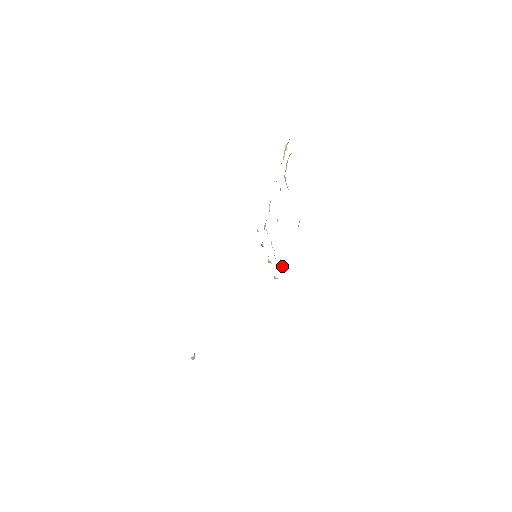
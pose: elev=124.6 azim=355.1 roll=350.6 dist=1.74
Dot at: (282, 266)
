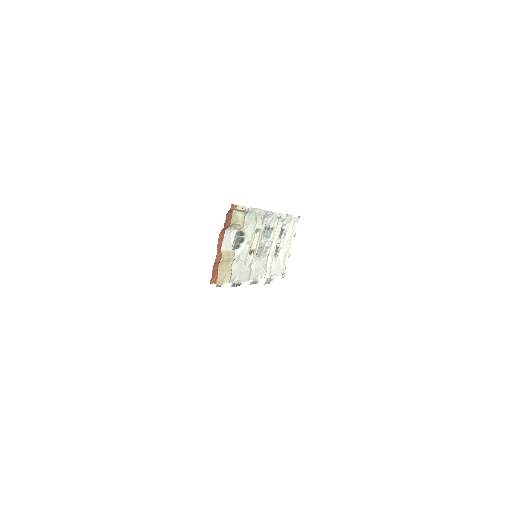
Dot at: (274, 278)
